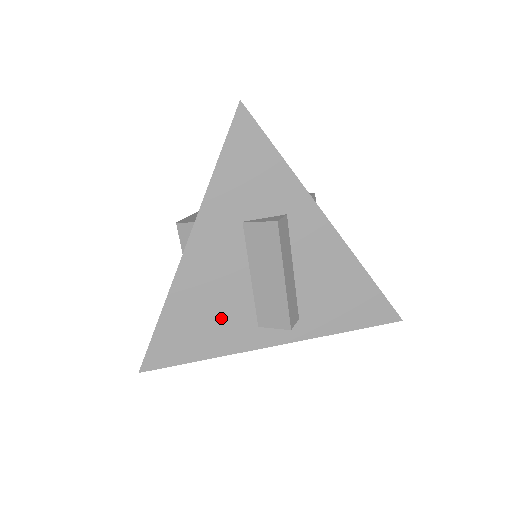
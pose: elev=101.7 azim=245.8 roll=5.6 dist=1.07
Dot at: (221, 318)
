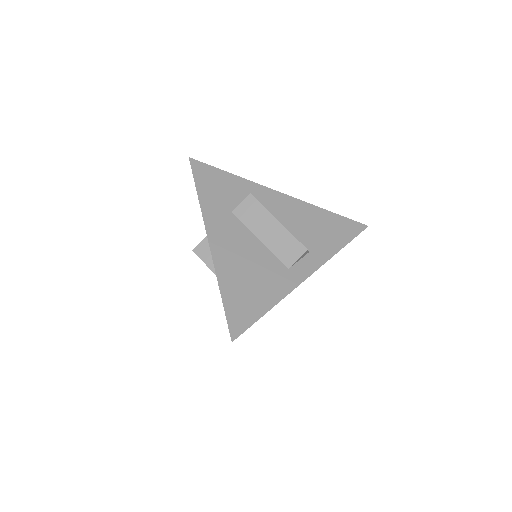
Dot at: (261, 274)
